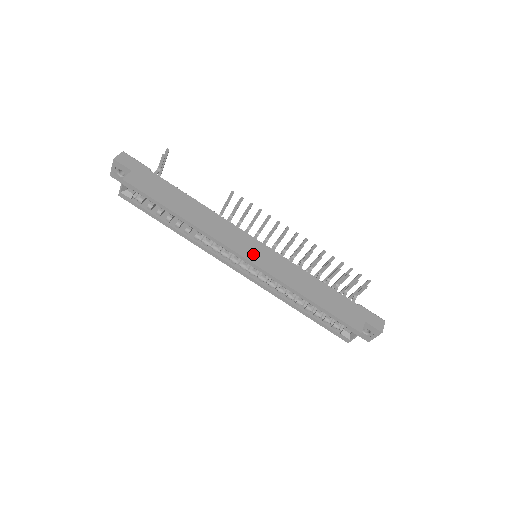
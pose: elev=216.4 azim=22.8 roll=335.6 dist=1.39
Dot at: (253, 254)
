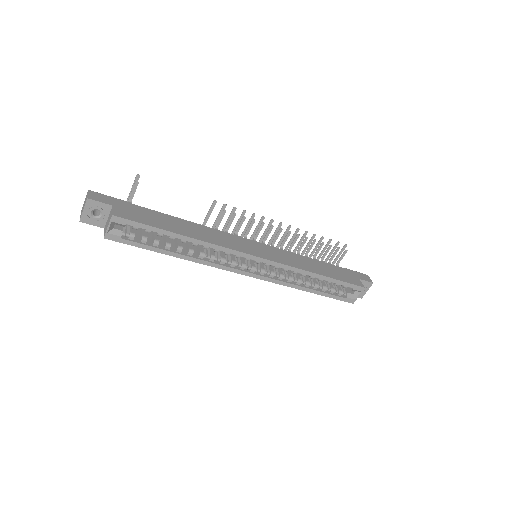
Dot at: (260, 252)
